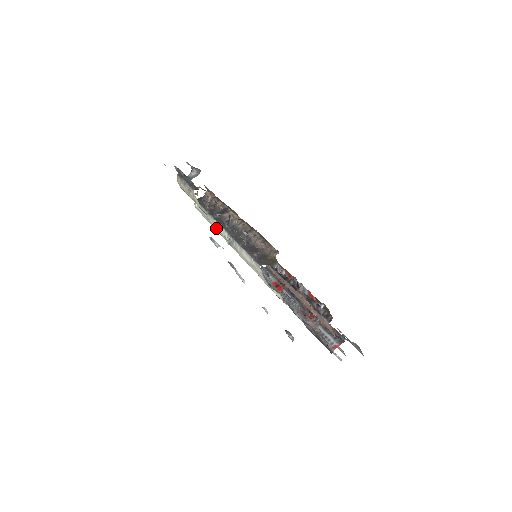
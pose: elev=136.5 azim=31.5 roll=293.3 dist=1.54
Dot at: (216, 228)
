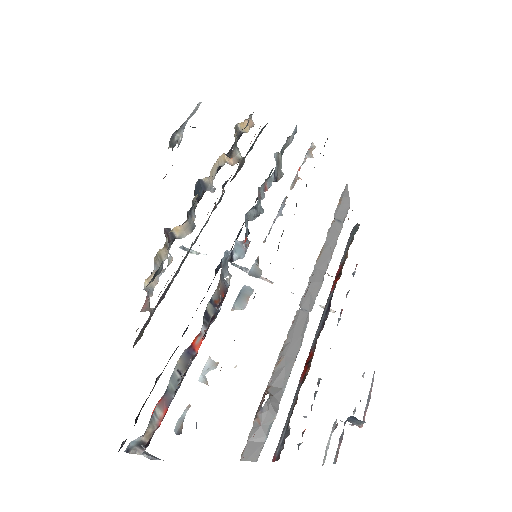
Dot at: occluded
